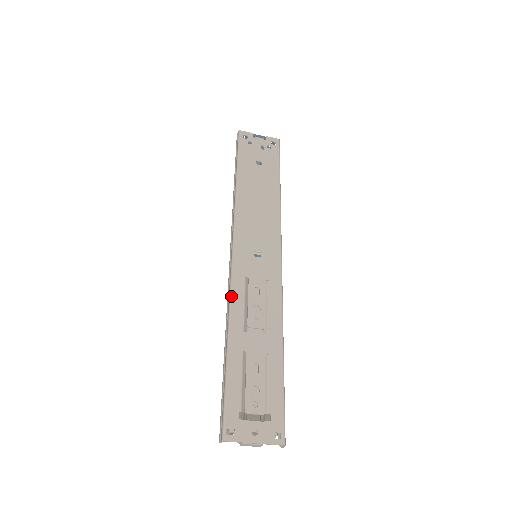
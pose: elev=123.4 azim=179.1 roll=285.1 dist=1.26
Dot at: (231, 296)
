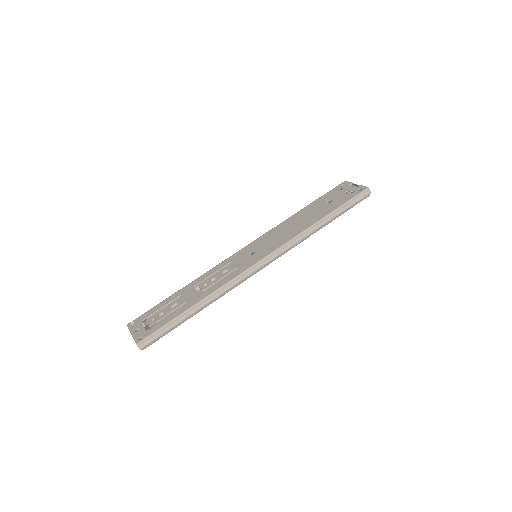
Dot at: (212, 268)
